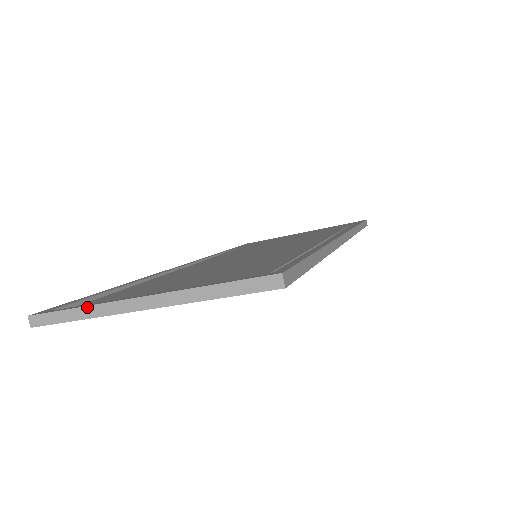
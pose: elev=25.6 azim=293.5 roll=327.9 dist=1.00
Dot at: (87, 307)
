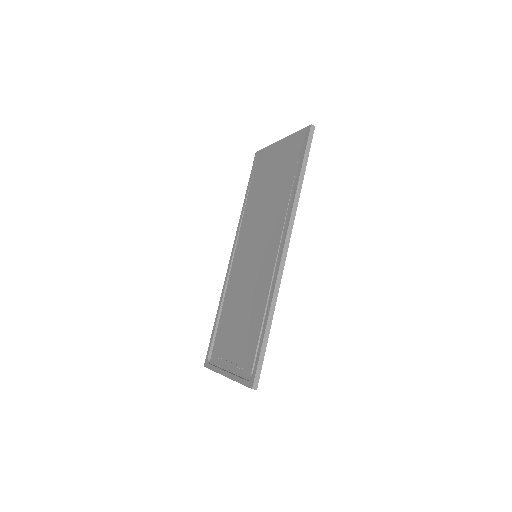
Dot at: (216, 372)
